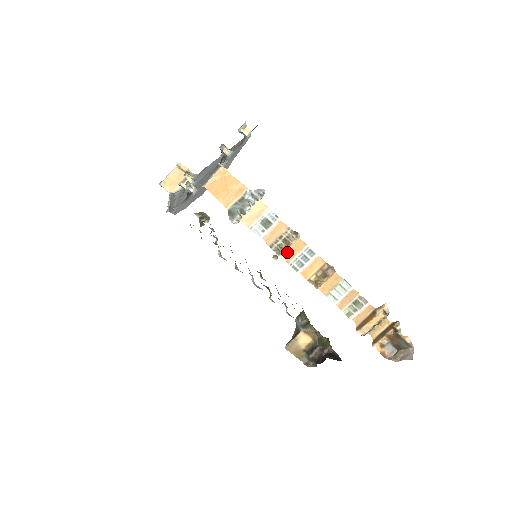
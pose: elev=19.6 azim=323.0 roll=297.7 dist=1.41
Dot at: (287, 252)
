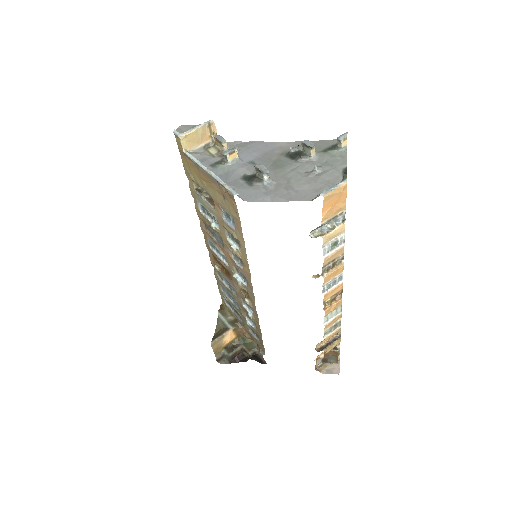
Dot at: (329, 275)
